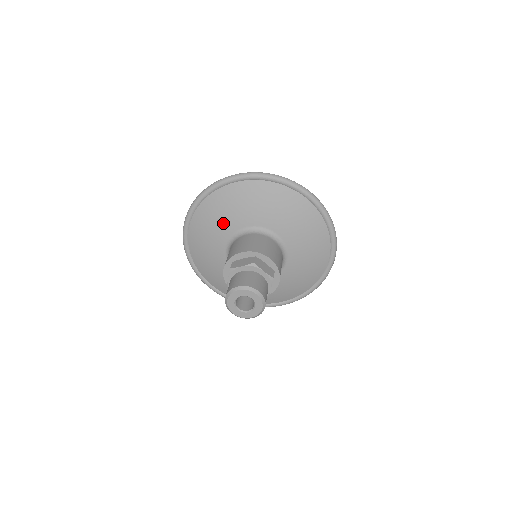
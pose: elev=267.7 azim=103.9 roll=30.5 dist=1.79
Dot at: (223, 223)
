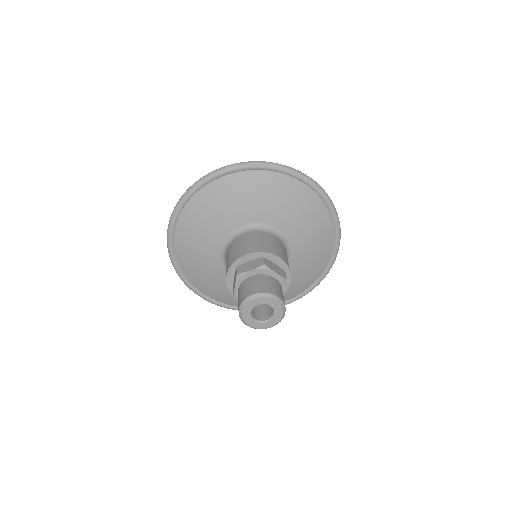
Dot at: (216, 223)
